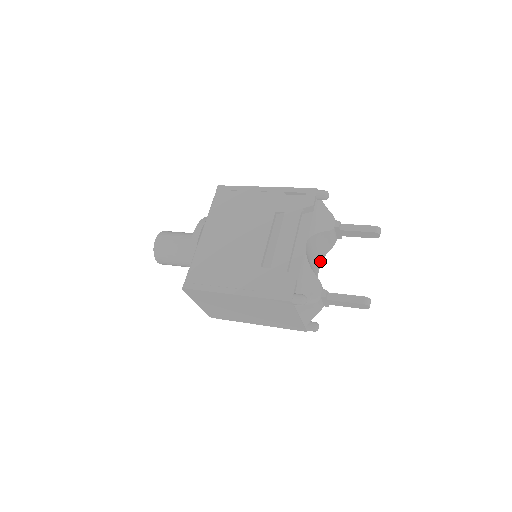
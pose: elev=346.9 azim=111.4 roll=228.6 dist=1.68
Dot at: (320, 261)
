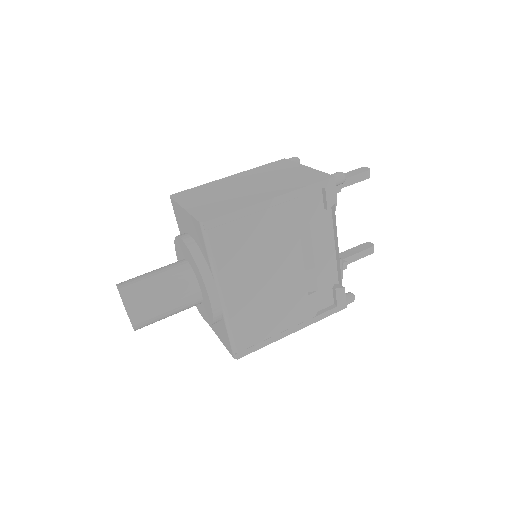
Dot at: occluded
